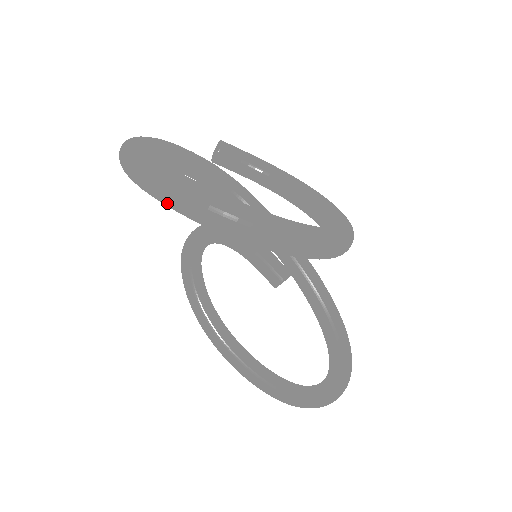
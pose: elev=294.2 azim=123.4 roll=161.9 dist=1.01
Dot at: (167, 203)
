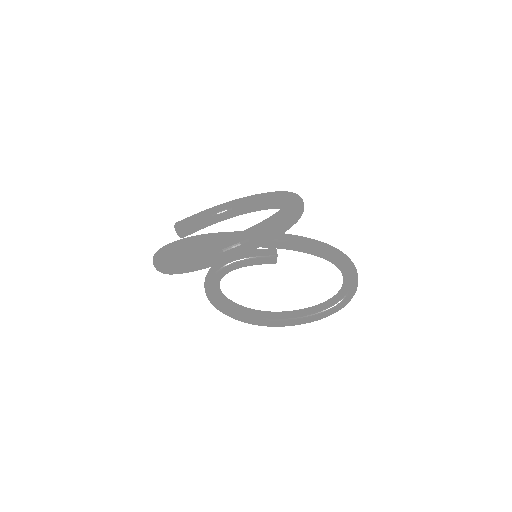
Dot at: (228, 259)
